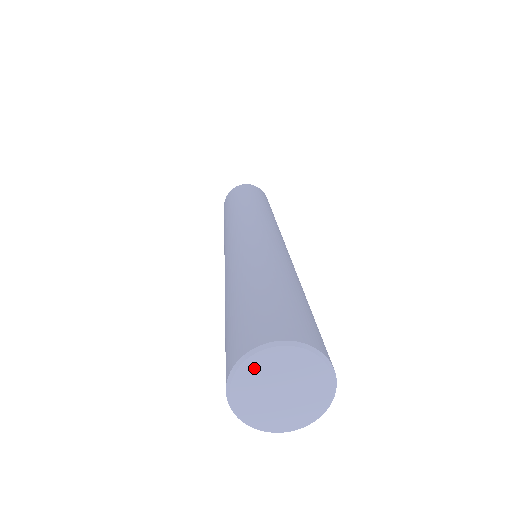
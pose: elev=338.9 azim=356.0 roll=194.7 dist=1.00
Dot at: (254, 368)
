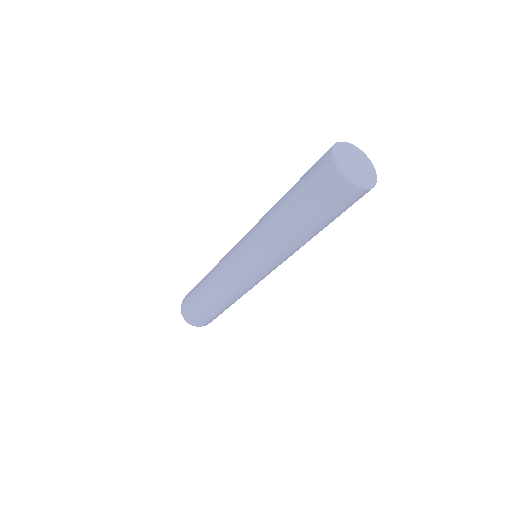
Dot at: (351, 148)
